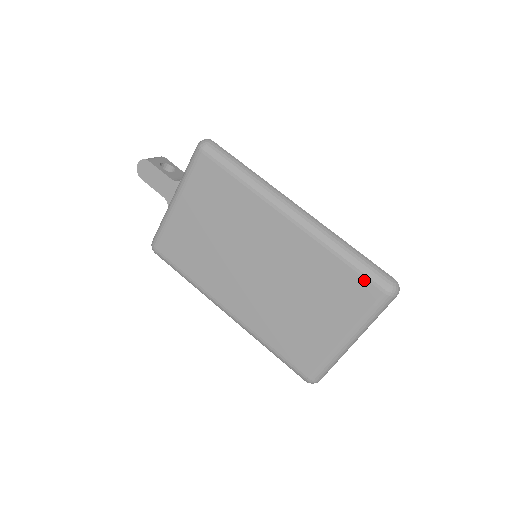
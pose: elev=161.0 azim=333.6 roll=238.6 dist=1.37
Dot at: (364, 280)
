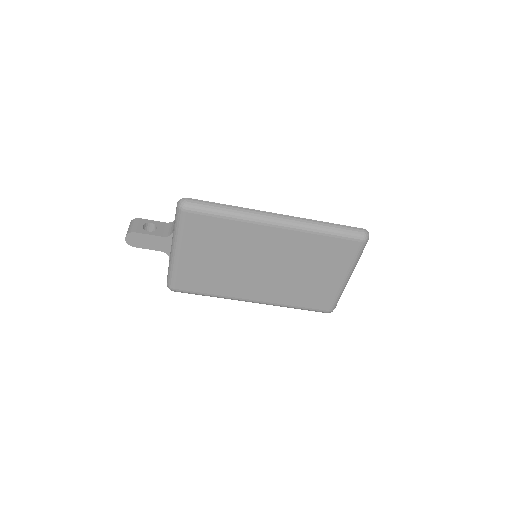
Dot at: (346, 241)
